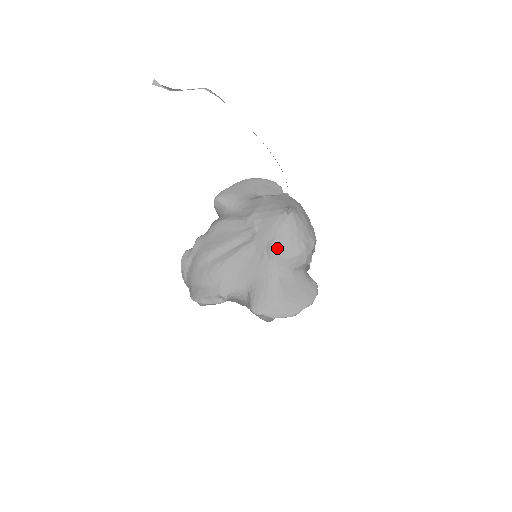
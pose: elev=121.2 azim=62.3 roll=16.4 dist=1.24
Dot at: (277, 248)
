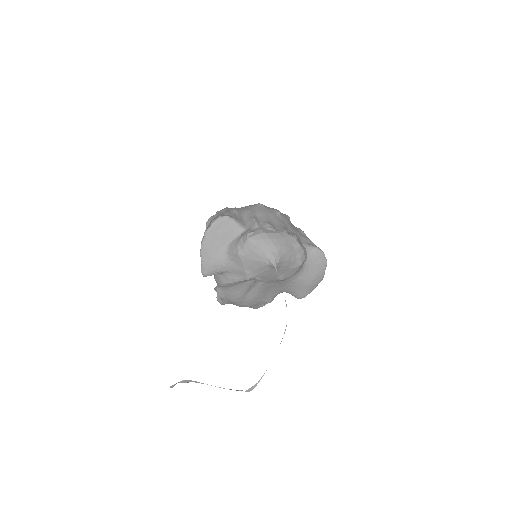
Dot at: (285, 277)
